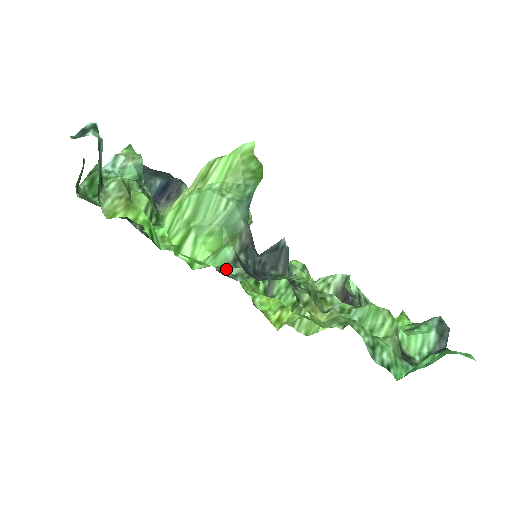
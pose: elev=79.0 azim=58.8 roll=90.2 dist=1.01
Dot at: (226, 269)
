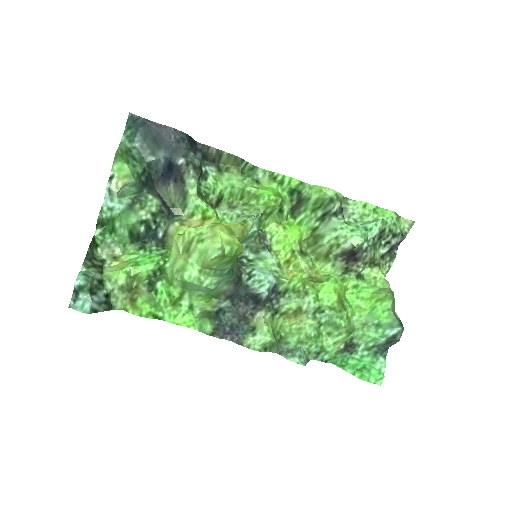
Dot at: occluded
